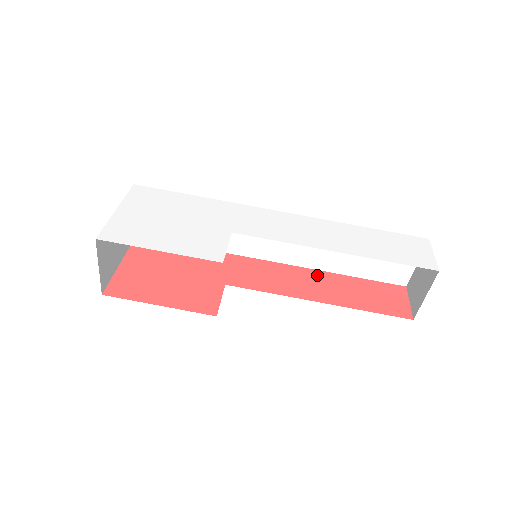
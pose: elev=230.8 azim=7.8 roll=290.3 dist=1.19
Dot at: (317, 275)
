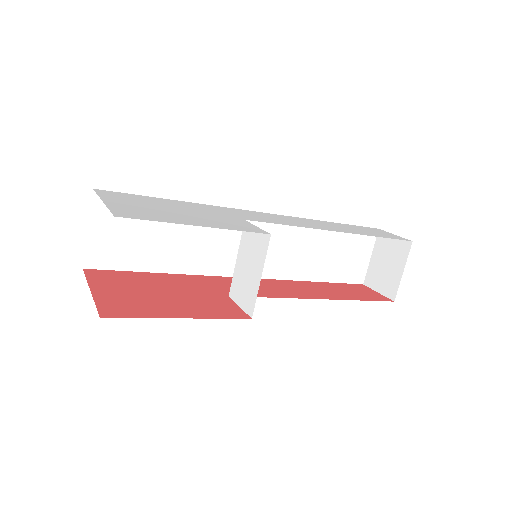
Dot at: (295, 283)
